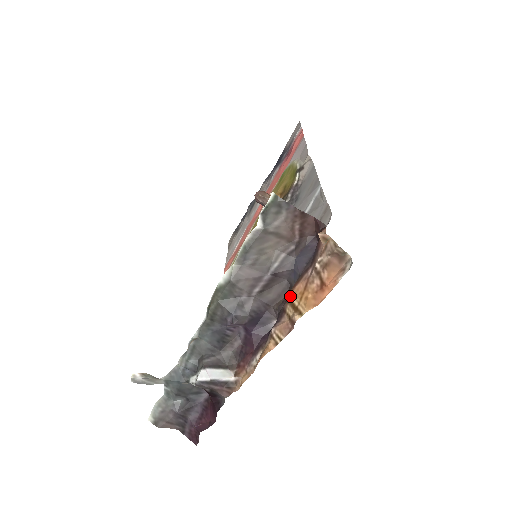
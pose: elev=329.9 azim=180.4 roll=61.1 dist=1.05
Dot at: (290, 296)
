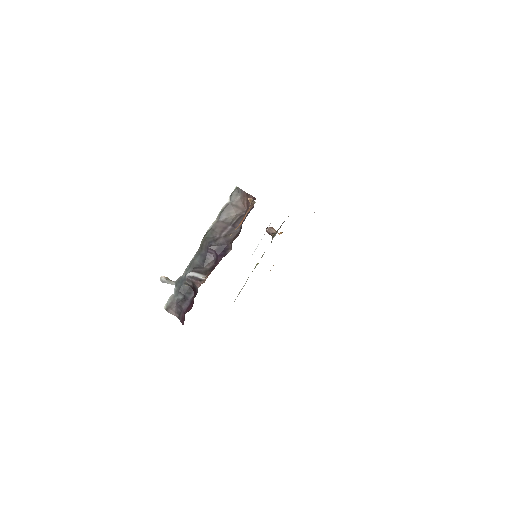
Dot at: occluded
